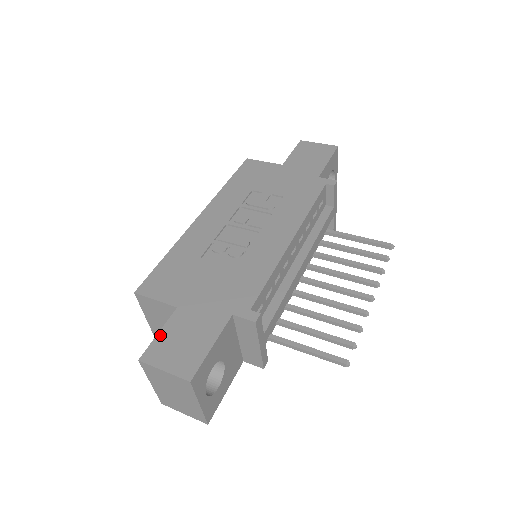
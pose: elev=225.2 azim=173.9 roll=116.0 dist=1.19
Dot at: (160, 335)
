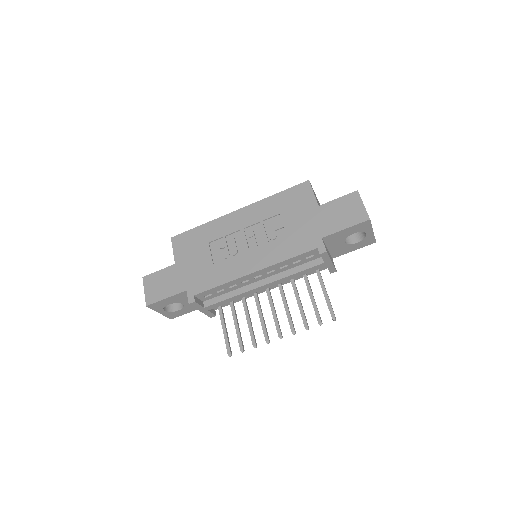
Dot at: (158, 272)
